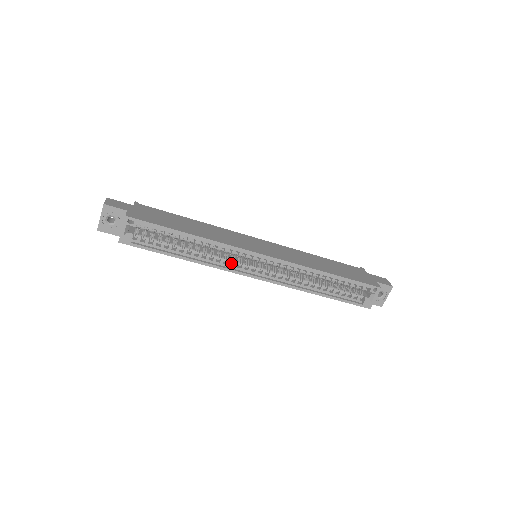
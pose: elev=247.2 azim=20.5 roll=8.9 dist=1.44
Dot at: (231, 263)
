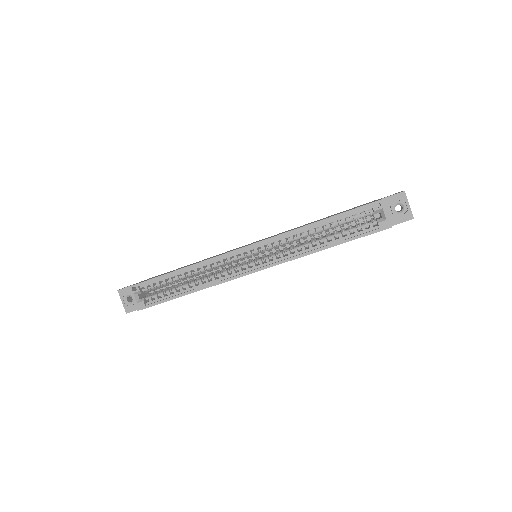
Dot at: (229, 273)
